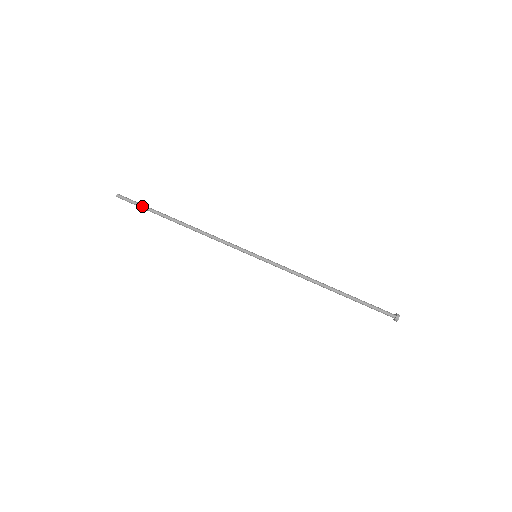
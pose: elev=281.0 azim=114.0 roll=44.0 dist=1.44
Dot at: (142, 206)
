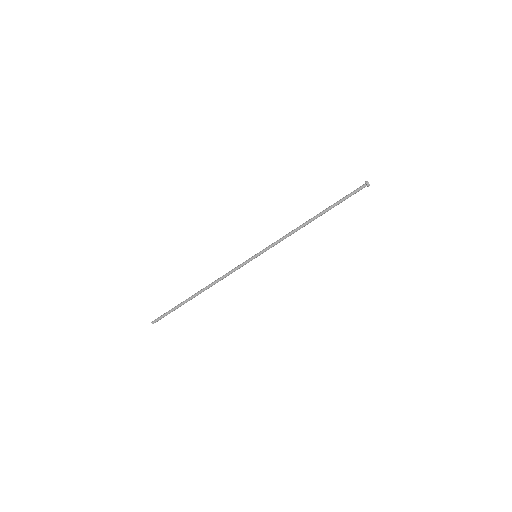
Dot at: occluded
